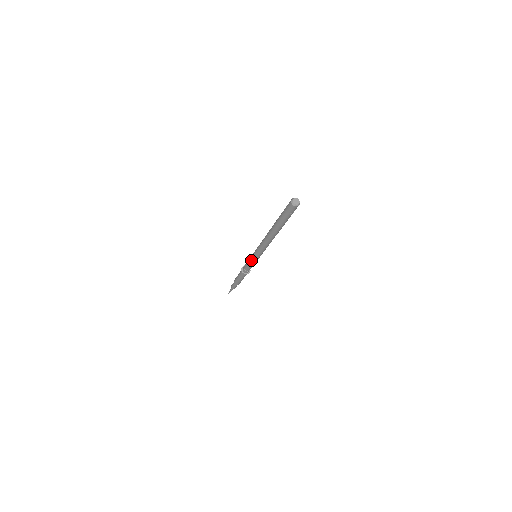
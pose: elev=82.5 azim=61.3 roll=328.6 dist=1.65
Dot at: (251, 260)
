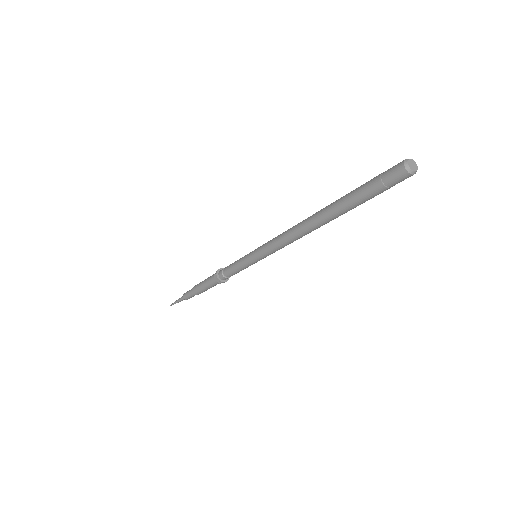
Dot at: (245, 259)
